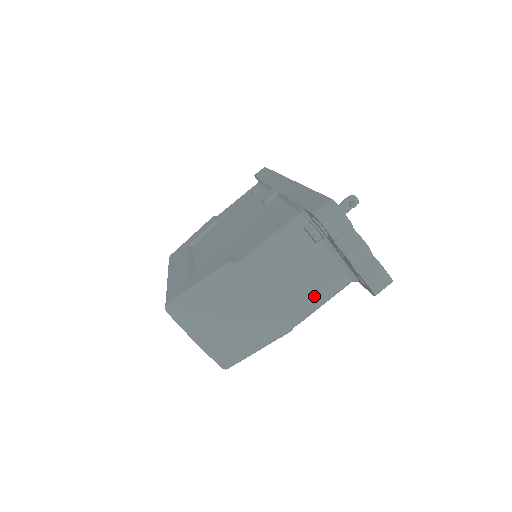
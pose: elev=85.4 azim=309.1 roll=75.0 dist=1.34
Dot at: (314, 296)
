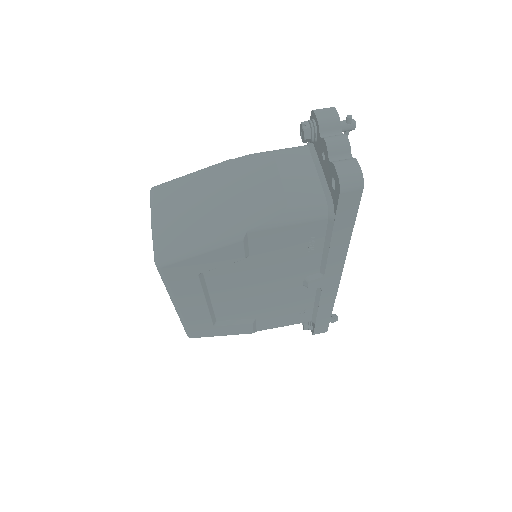
Dot at: (283, 201)
